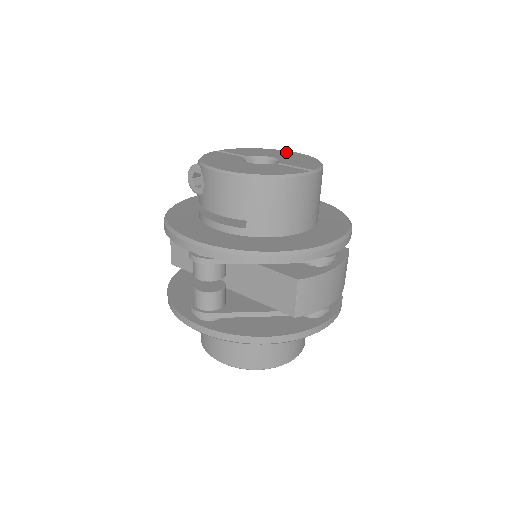
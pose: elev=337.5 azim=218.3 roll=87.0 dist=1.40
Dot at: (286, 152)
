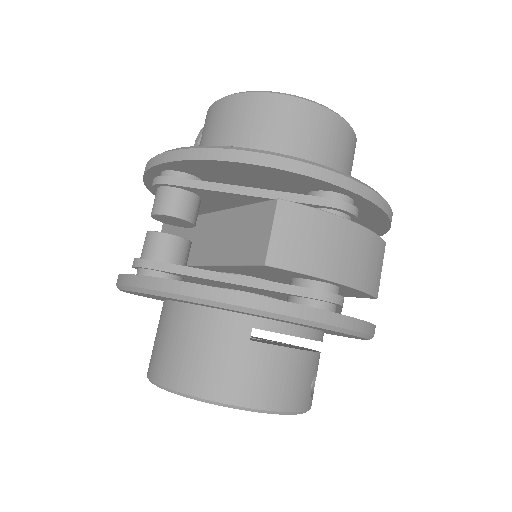
Dot at: occluded
